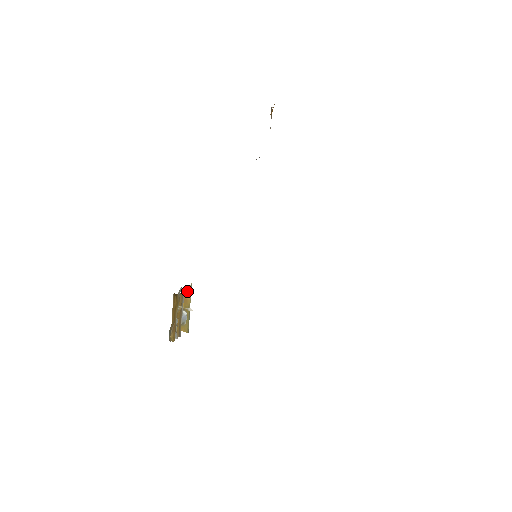
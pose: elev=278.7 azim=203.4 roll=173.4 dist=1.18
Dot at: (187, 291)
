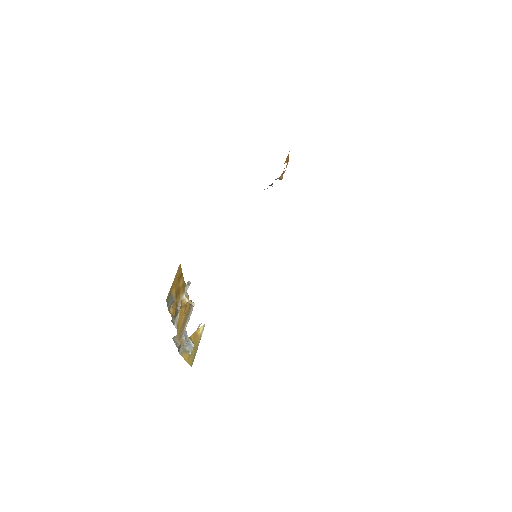
Dot at: occluded
